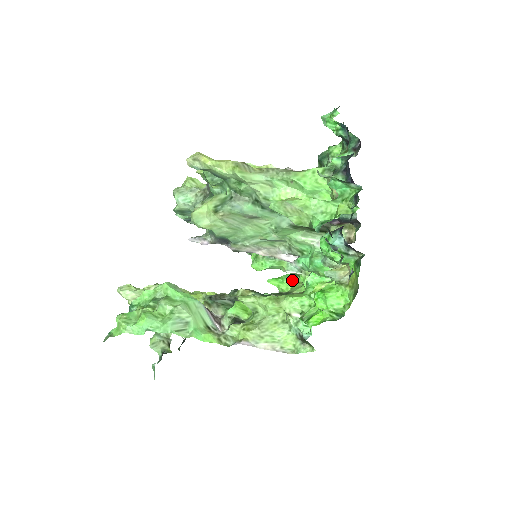
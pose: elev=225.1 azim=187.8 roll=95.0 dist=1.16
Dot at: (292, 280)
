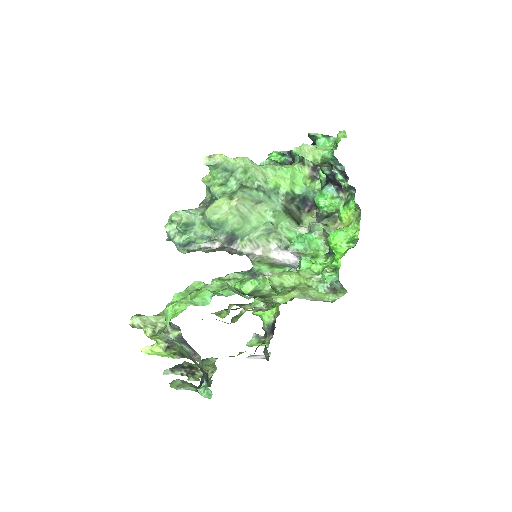
Dot at: occluded
